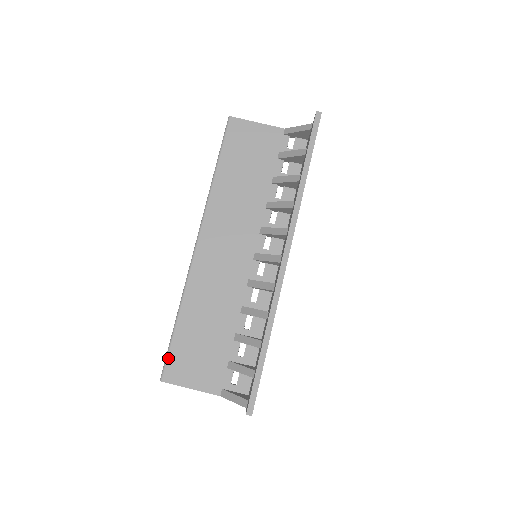
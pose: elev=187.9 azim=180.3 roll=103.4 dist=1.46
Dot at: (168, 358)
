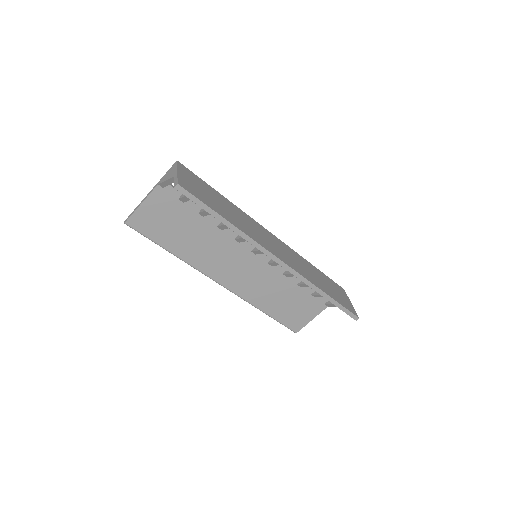
Dot at: (286, 326)
